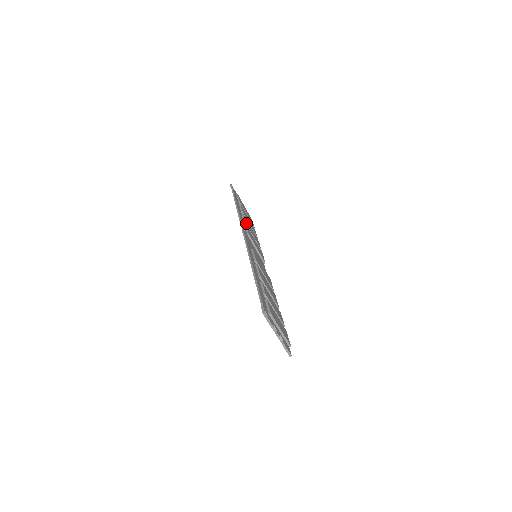
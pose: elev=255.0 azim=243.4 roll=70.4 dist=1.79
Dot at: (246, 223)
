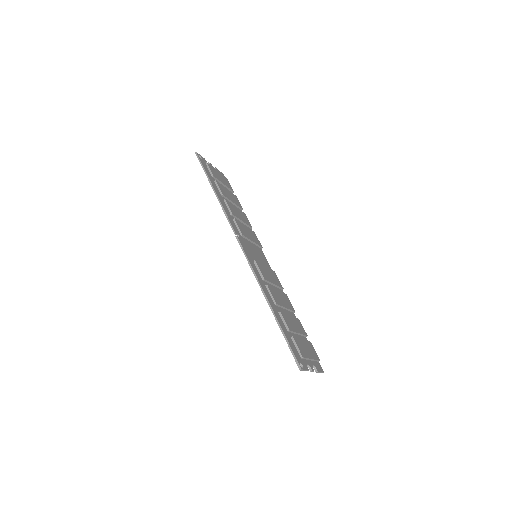
Dot at: (233, 214)
